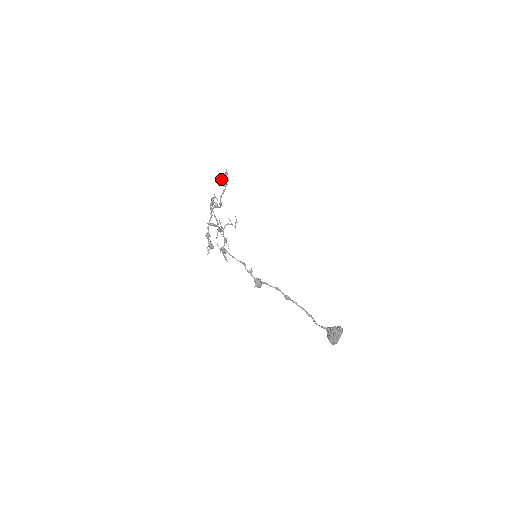
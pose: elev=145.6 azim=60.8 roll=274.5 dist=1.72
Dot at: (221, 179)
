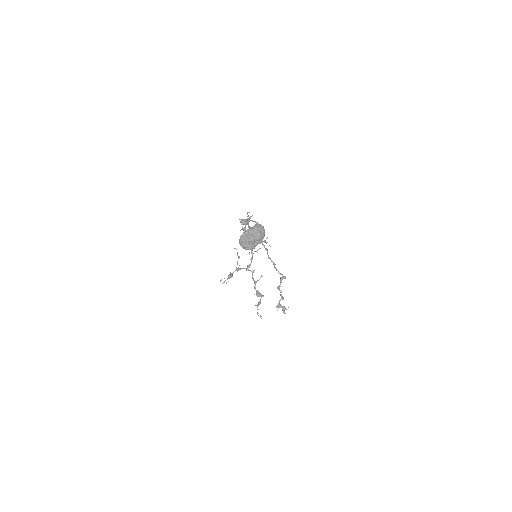
Dot at: (278, 305)
